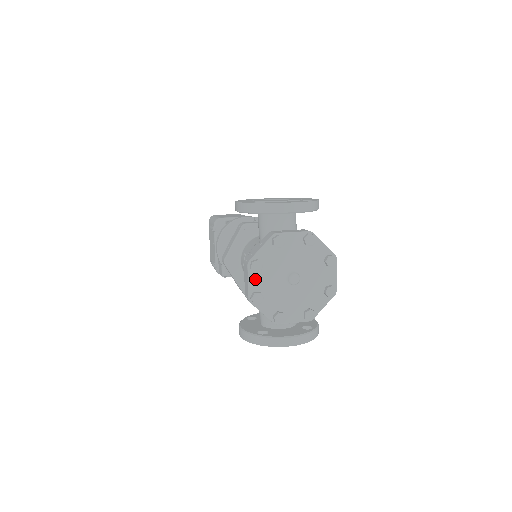
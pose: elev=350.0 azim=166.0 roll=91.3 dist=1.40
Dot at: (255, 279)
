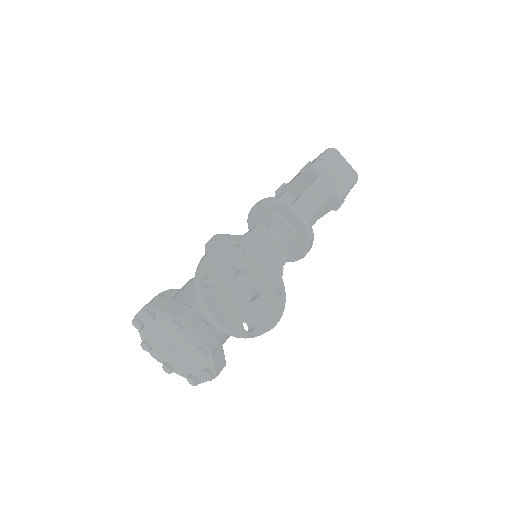
Dot at: occluded
